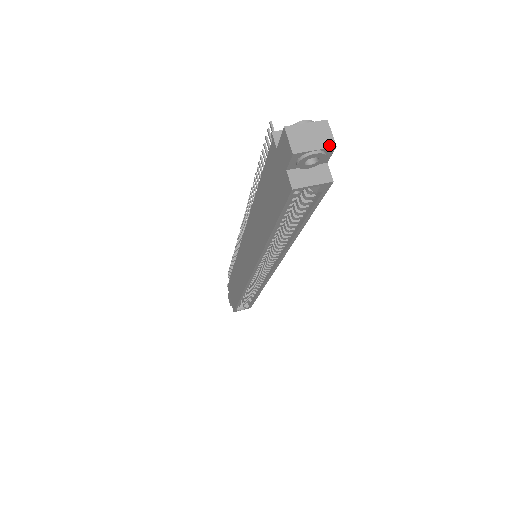
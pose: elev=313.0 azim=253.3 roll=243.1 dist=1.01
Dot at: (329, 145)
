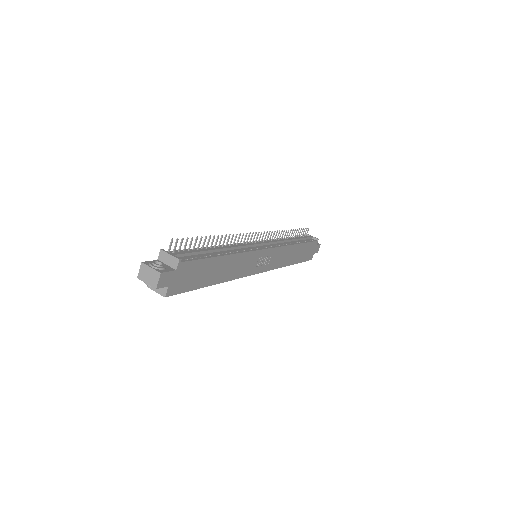
Dot at: (153, 286)
